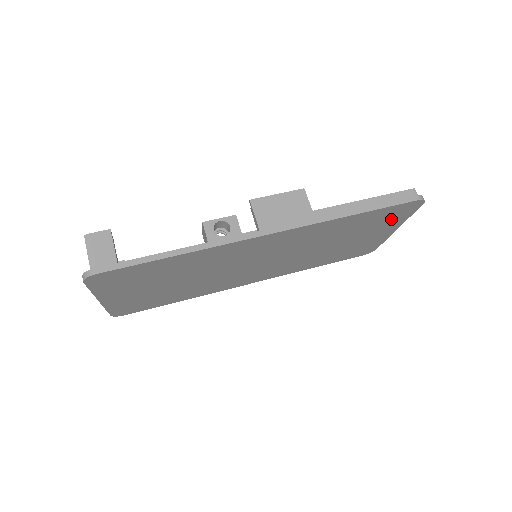
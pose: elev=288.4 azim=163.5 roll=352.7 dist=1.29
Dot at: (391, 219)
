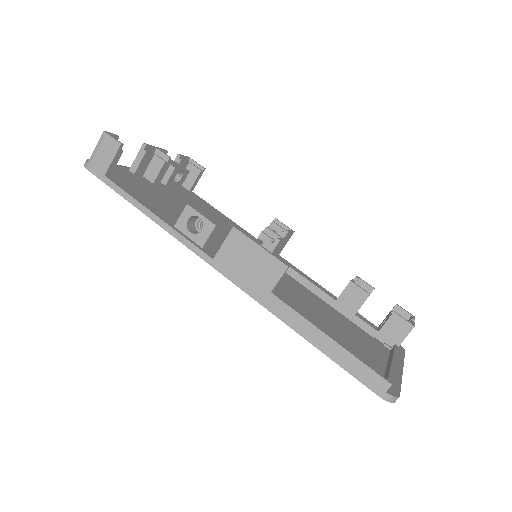
Dot at: occluded
